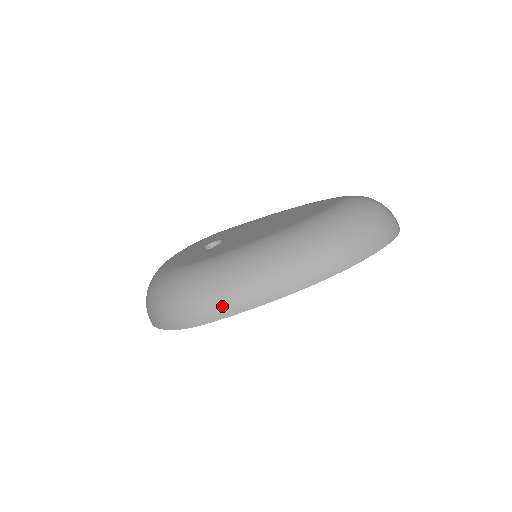
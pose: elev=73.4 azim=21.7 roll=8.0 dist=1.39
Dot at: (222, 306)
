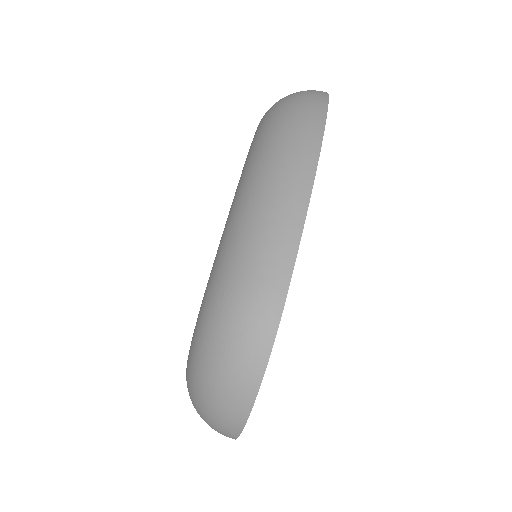
Dot at: (275, 259)
